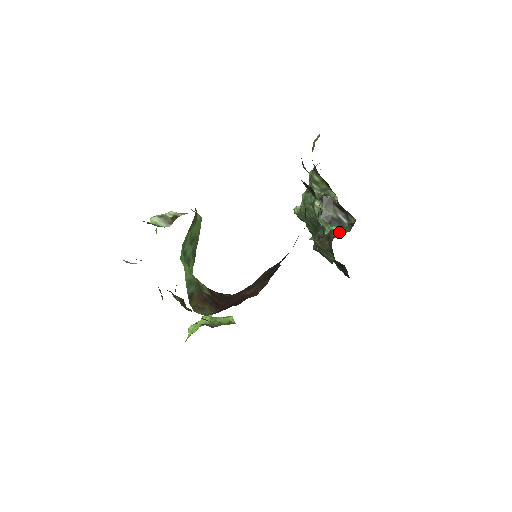
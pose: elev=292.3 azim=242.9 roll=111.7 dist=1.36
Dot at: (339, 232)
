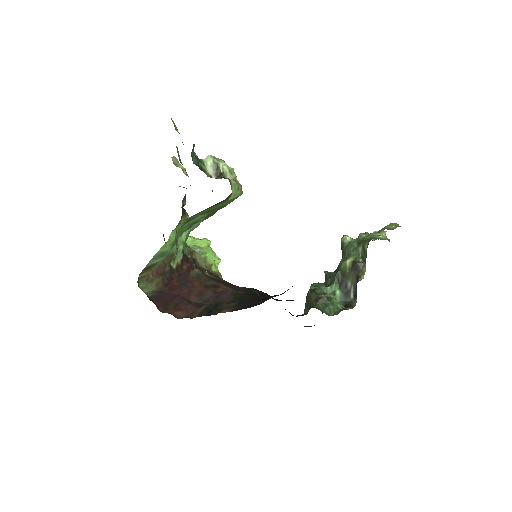
Dot at: (327, 305)
